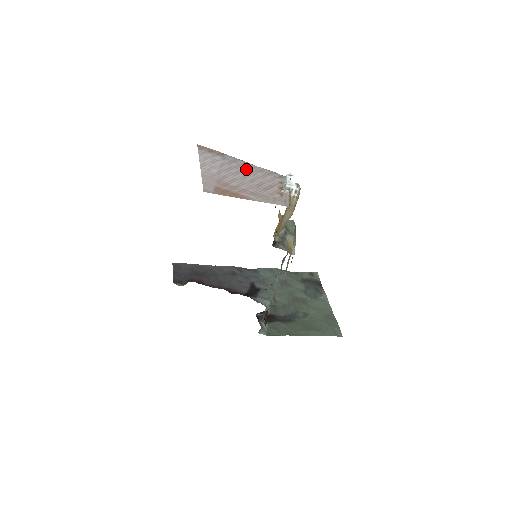
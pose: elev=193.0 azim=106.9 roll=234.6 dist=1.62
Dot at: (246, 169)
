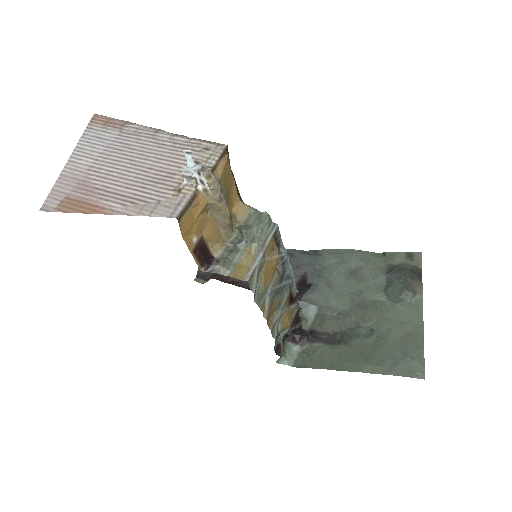
Dot at: (146, 146)
